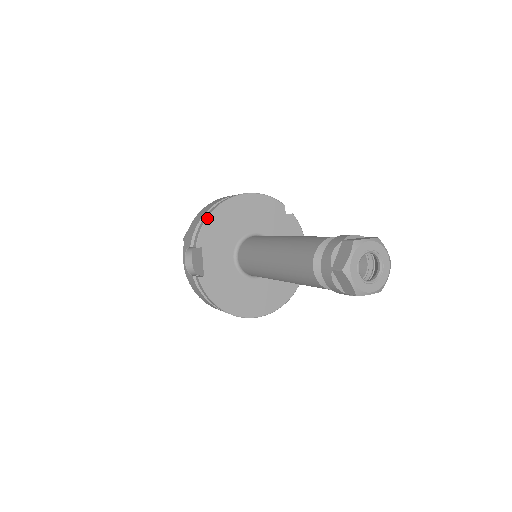
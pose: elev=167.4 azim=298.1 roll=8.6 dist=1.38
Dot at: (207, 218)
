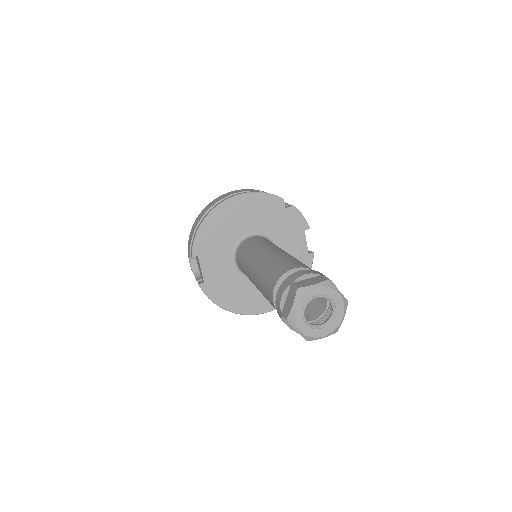
Dot at: (199, 227)
